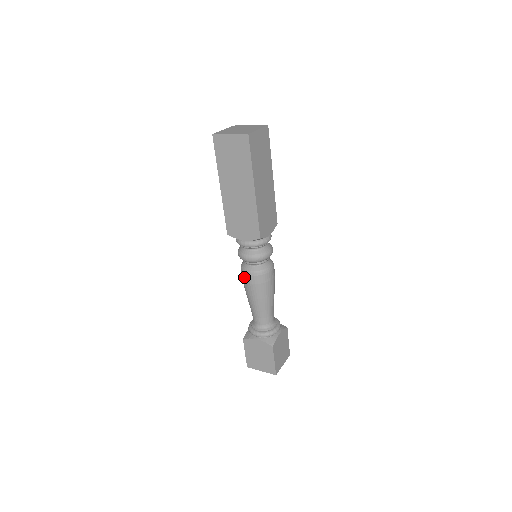
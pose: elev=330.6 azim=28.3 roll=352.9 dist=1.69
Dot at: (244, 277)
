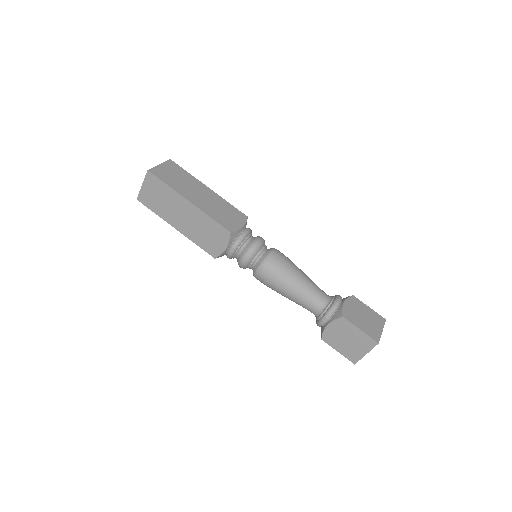
Dot at: (260, 280)
